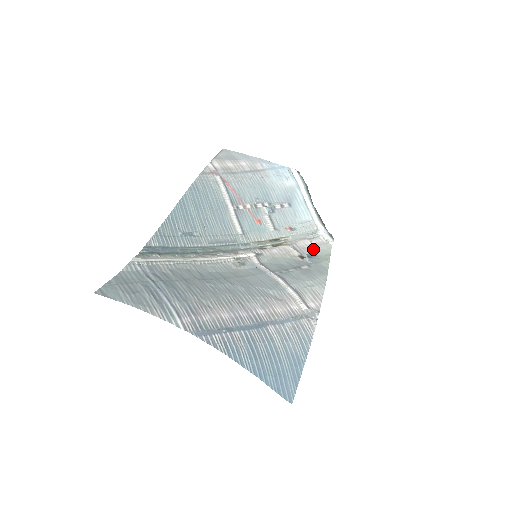
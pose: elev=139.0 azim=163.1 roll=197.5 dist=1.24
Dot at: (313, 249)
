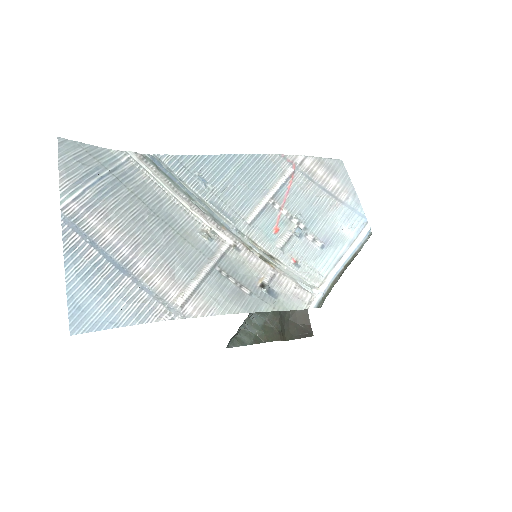
Dot at: (286, 293)
